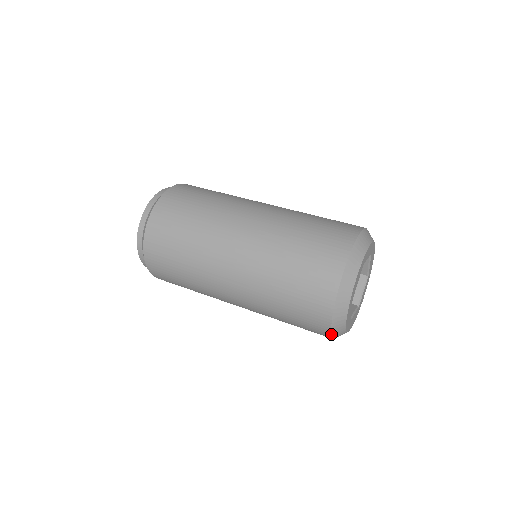
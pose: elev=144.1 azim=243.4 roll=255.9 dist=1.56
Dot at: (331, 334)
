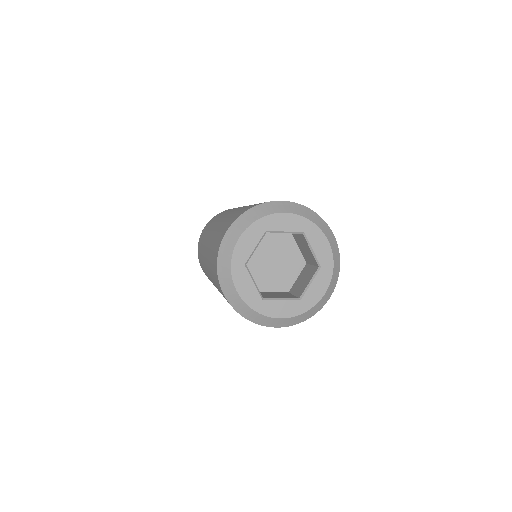
Dot at: (230, 304)
